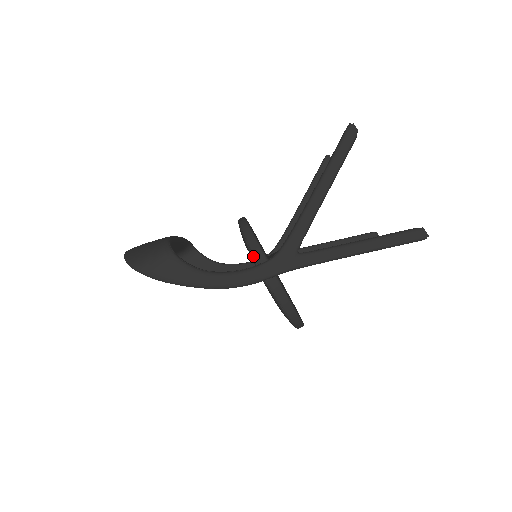
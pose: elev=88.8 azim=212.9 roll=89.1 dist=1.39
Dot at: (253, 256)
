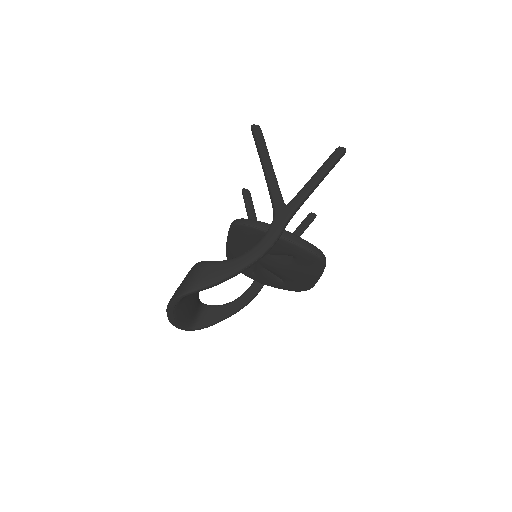
Dot at: (260, 229)
